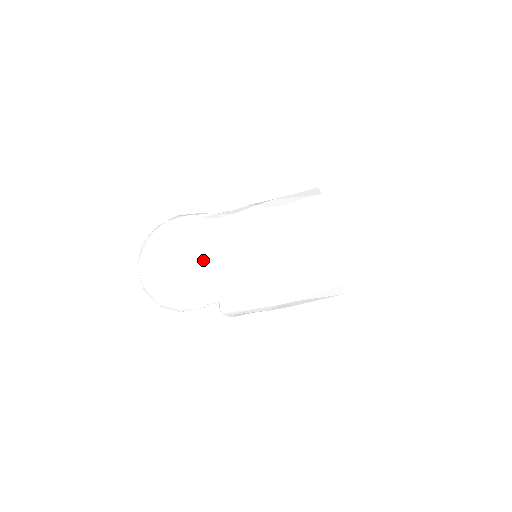
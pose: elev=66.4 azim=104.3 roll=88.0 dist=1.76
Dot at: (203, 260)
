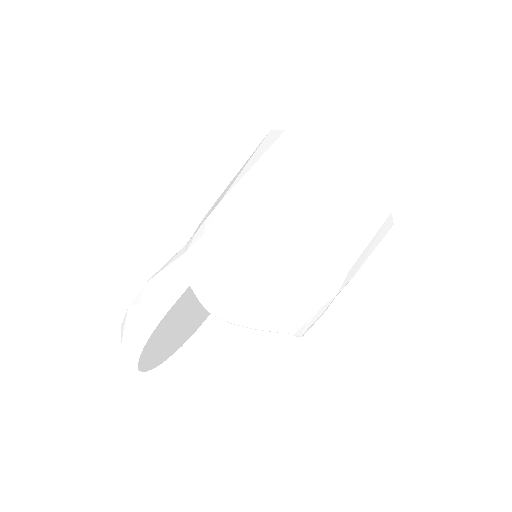
Dot at: occluded
